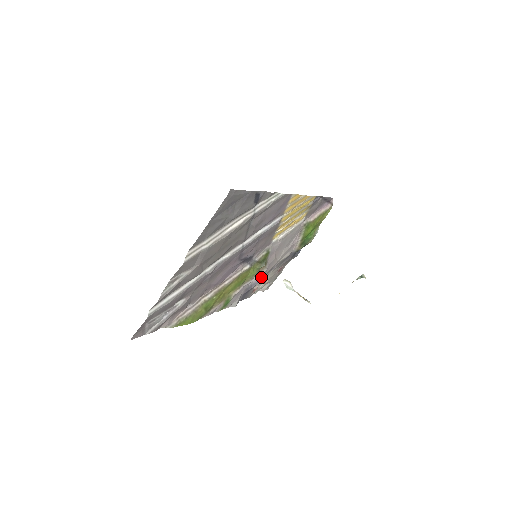
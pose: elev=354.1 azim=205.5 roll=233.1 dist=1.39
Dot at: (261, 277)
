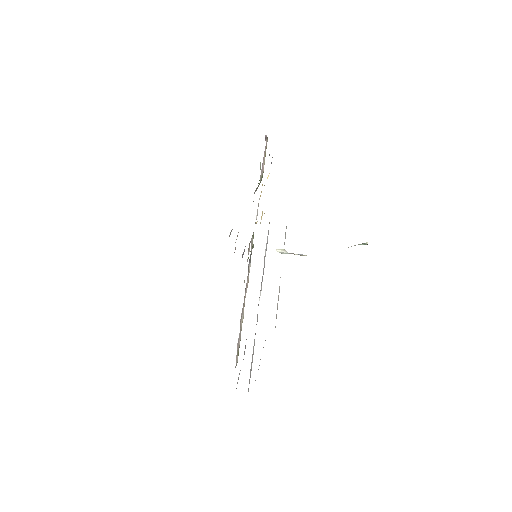
Dot at: occluded
